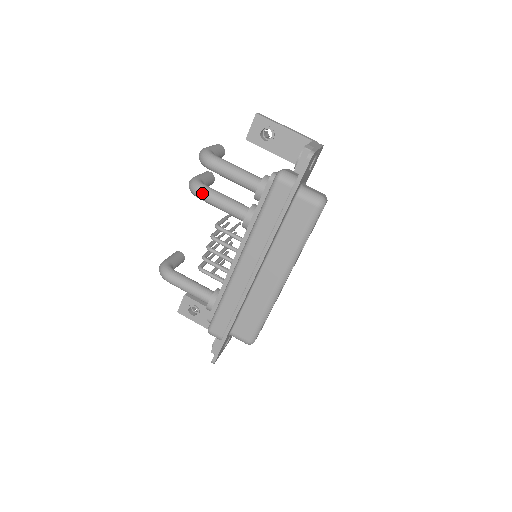
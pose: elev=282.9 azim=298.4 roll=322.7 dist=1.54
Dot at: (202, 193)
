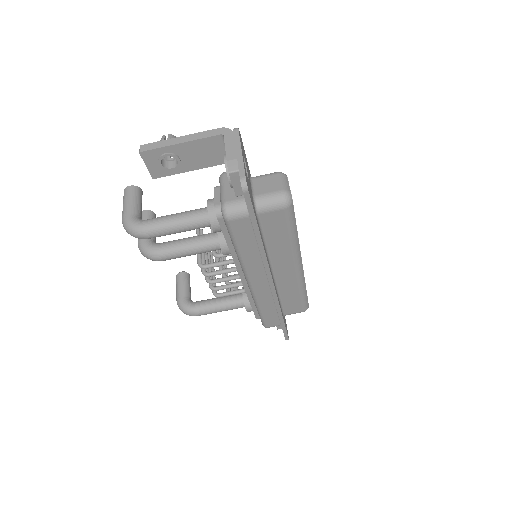
Dot at: (163, 258)
